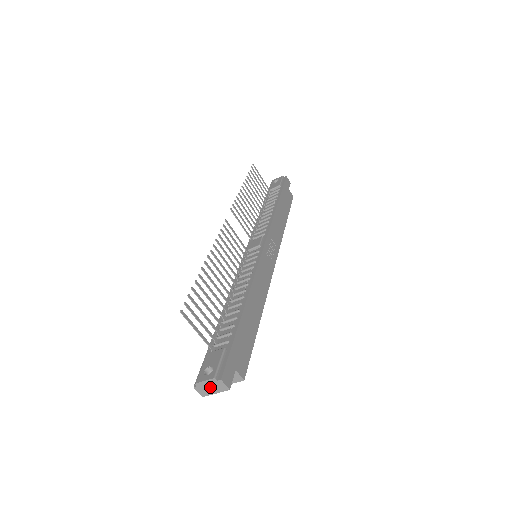
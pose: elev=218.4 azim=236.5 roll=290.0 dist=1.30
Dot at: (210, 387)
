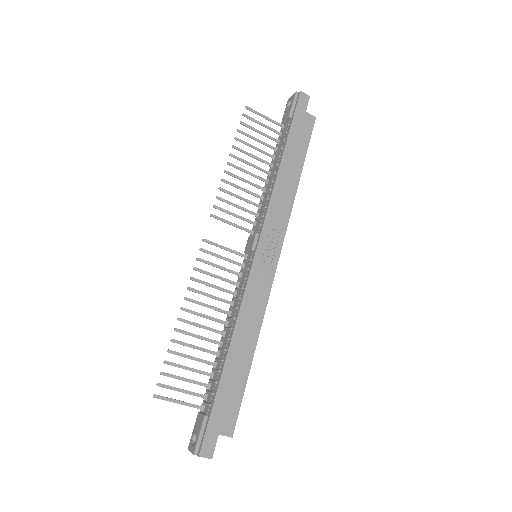
Dot at: occluded
